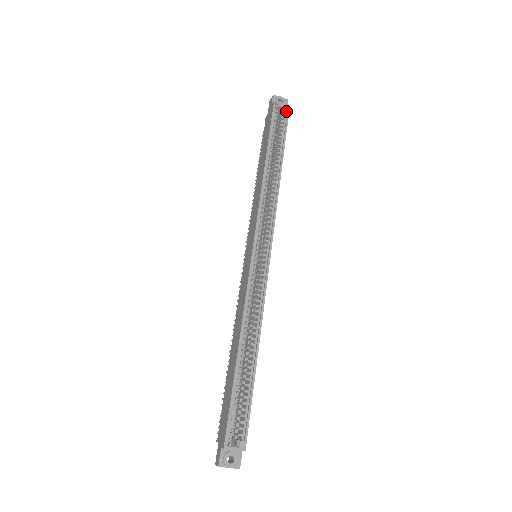
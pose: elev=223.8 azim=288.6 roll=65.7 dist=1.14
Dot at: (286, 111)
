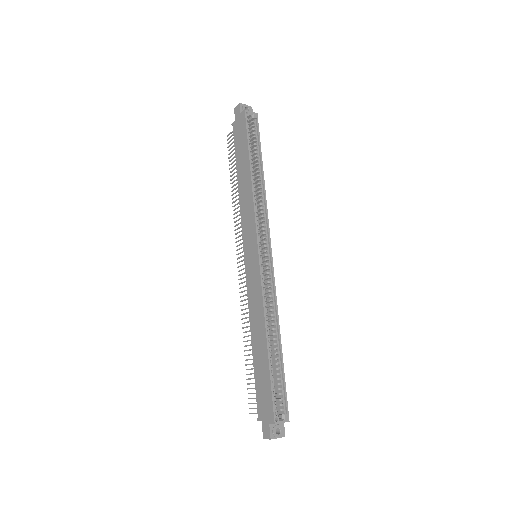
Dot at: (255, 119)
